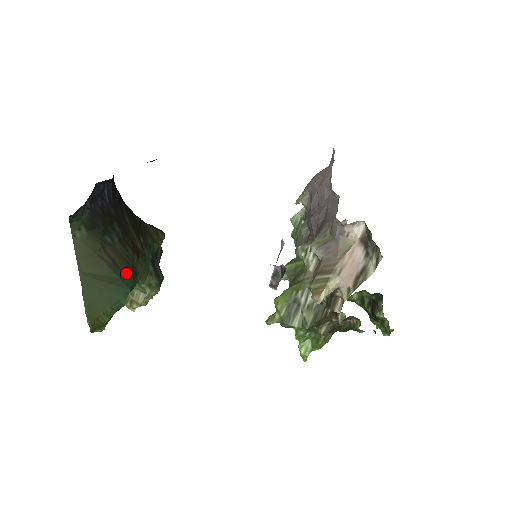
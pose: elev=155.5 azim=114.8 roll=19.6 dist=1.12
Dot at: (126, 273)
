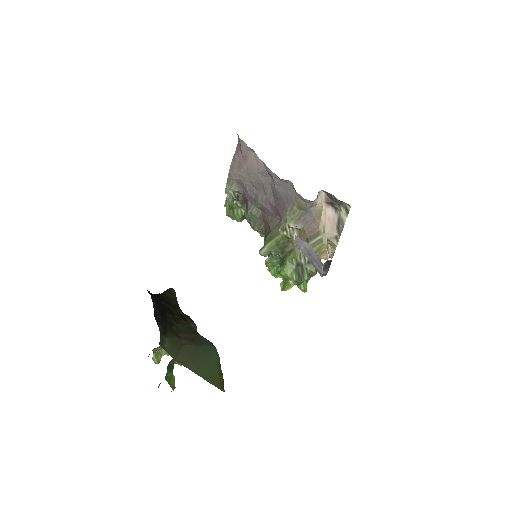
Dot at: (199, 339)
